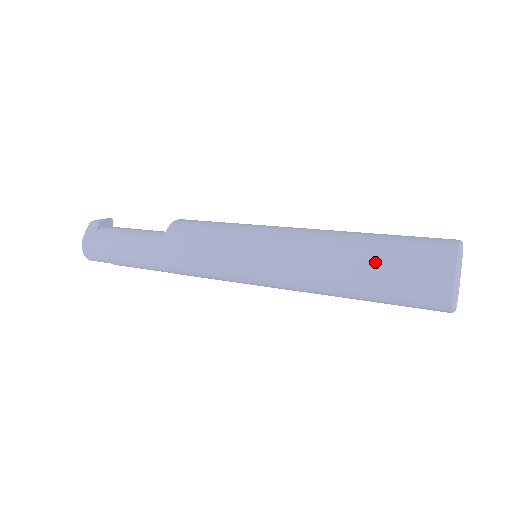
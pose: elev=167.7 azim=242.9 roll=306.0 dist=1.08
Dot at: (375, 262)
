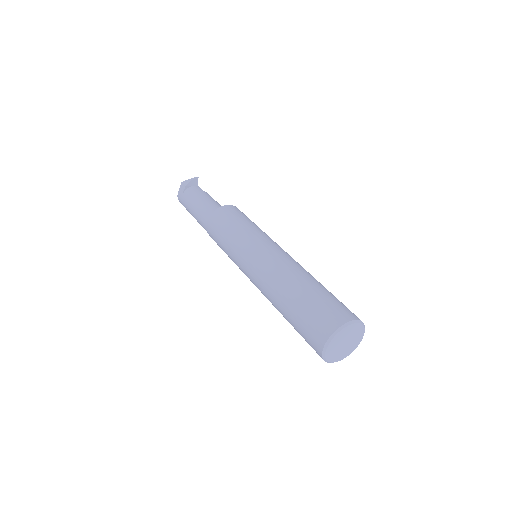
Dot at: (291, 314)
